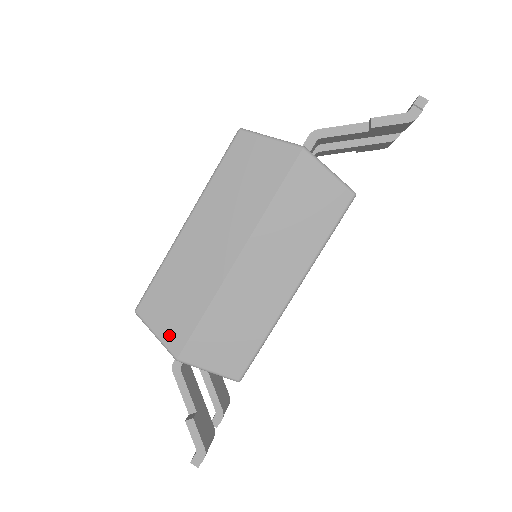
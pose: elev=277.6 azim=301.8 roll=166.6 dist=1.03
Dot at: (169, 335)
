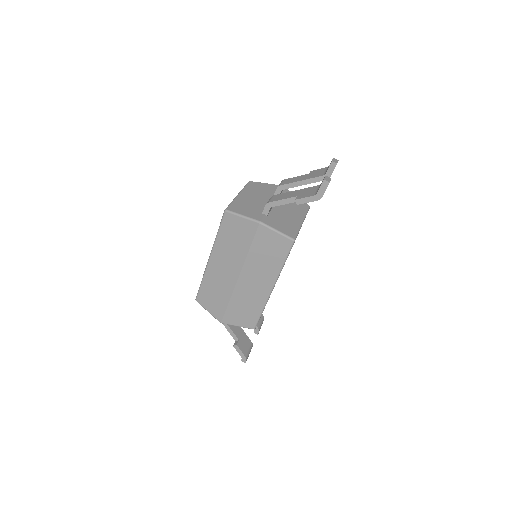
Dot at: (214, 312)
